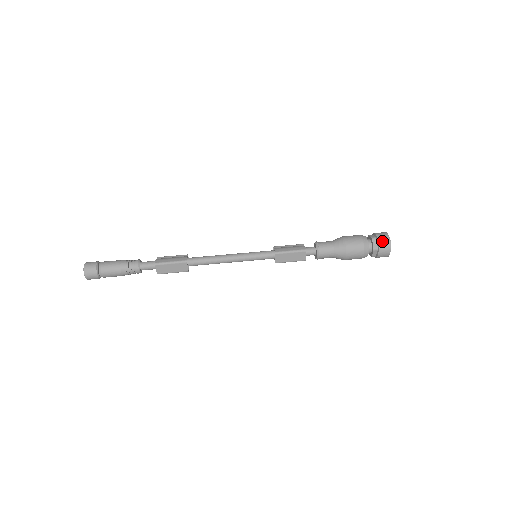
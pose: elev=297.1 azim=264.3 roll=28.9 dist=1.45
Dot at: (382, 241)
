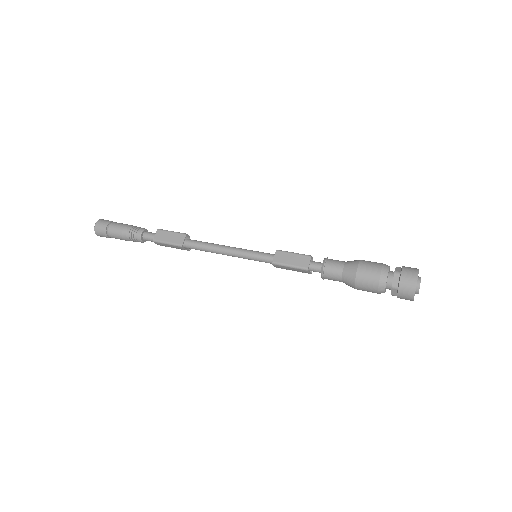
Dot at: (408, 267)
